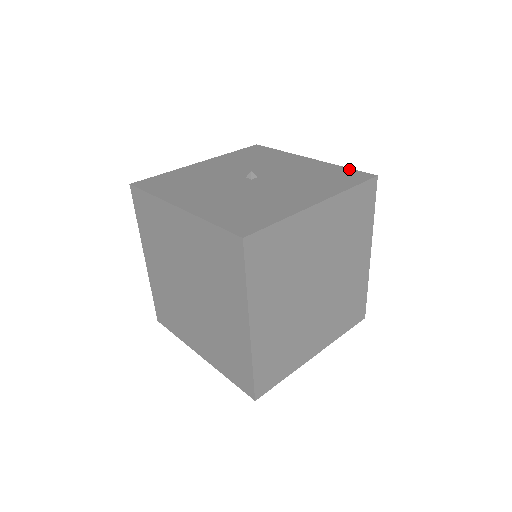
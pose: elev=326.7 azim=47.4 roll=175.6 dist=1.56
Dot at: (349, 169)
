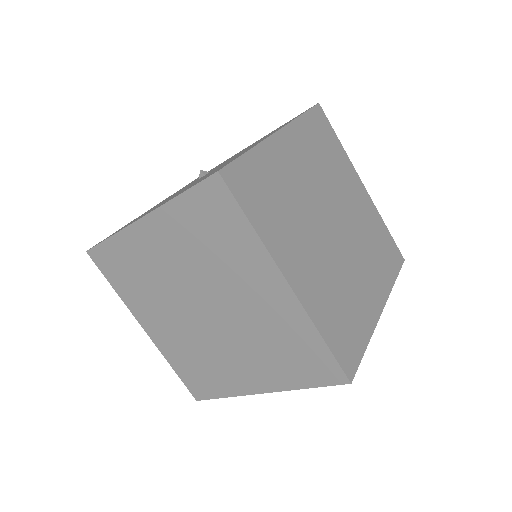
Dot at: occluded
